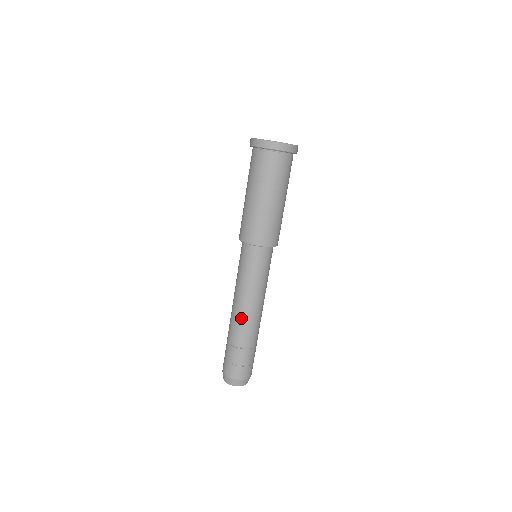
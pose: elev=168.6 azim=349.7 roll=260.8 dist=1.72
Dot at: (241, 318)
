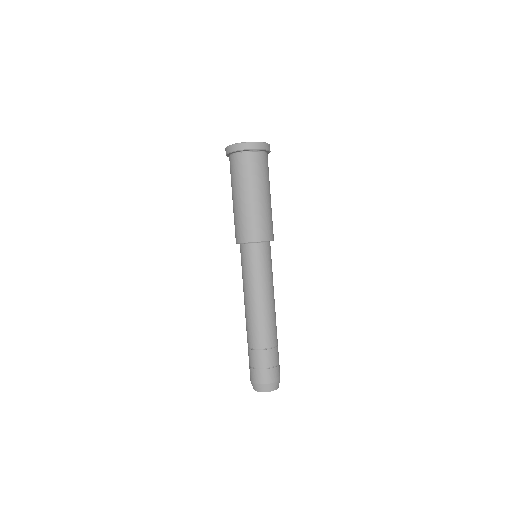
Dot at: (252, 318)
